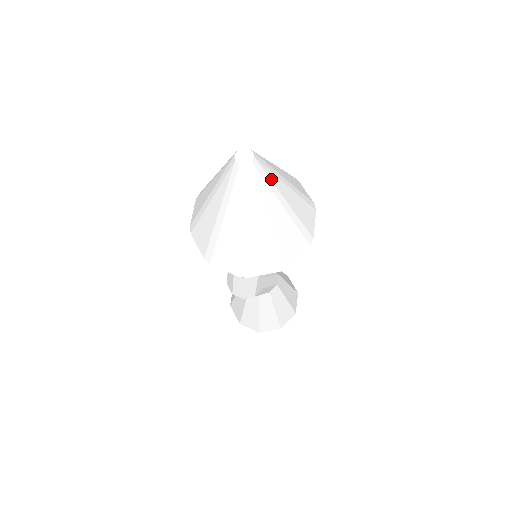
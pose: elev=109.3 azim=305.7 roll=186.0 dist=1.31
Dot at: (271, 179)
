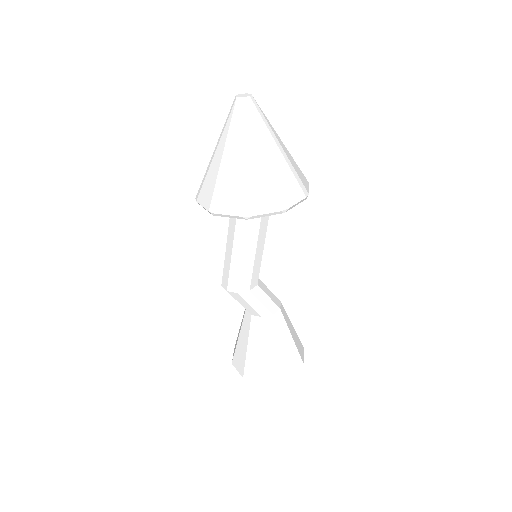
Dot at: (260, 124)
